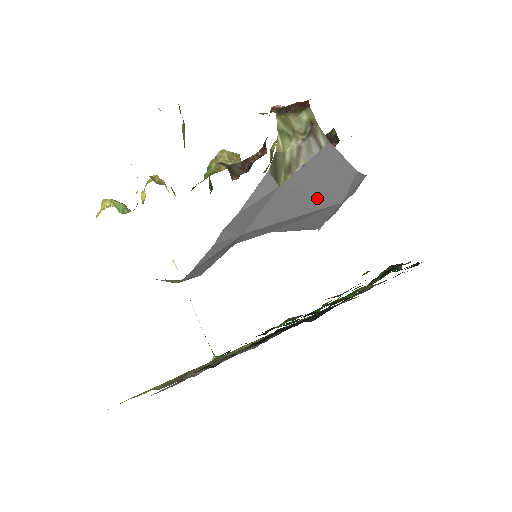
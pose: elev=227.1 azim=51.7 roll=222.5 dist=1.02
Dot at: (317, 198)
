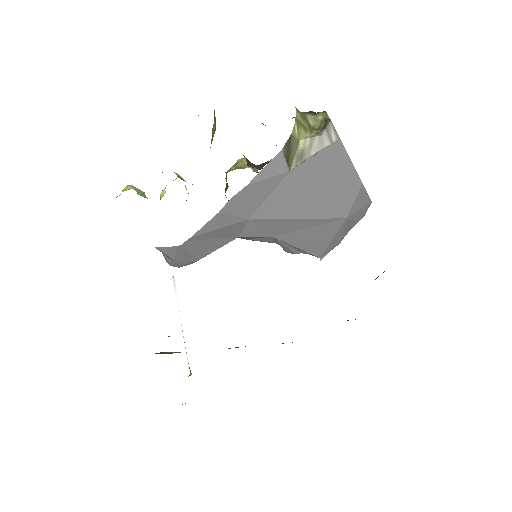
Dot at: (323, 202)
